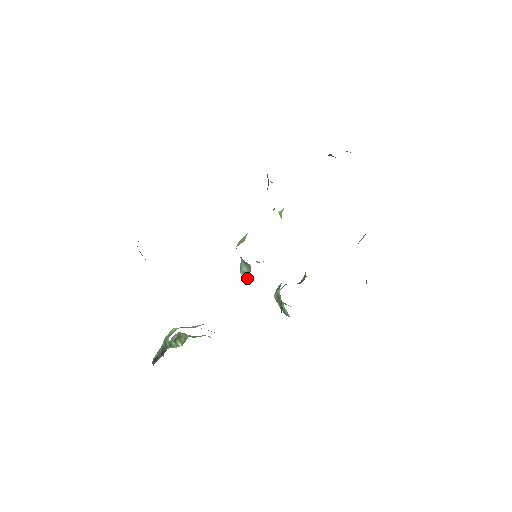
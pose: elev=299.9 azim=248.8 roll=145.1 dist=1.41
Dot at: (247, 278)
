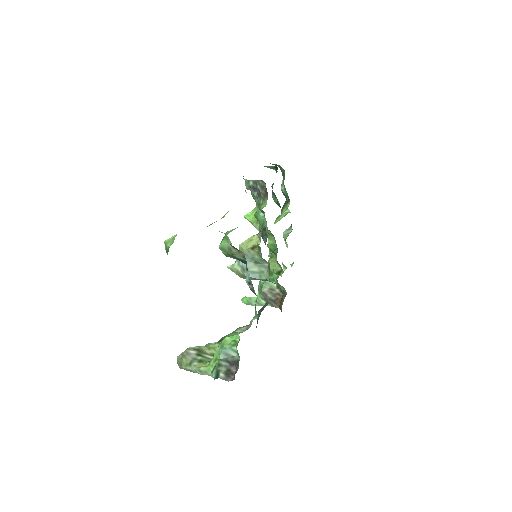
Dot at: (255, 277)
